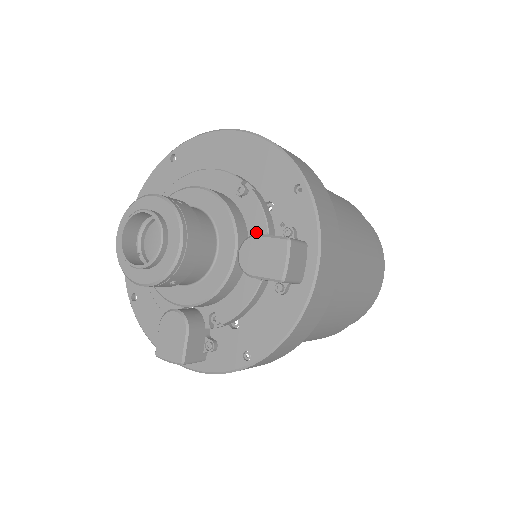
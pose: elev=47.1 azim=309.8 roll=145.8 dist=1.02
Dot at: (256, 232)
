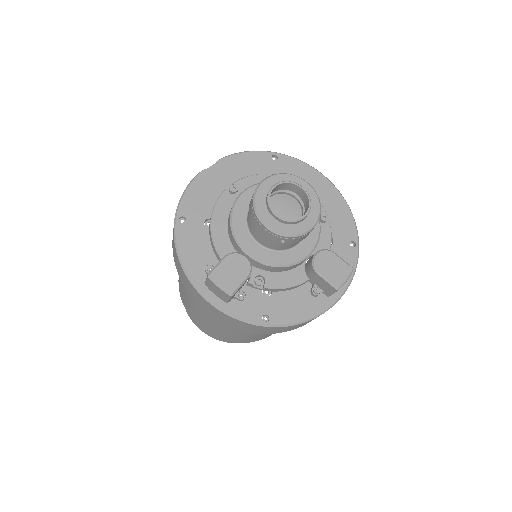
Dot at: (321, 249)
